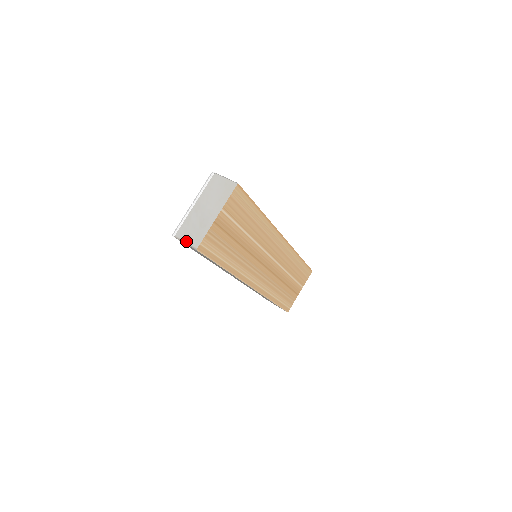
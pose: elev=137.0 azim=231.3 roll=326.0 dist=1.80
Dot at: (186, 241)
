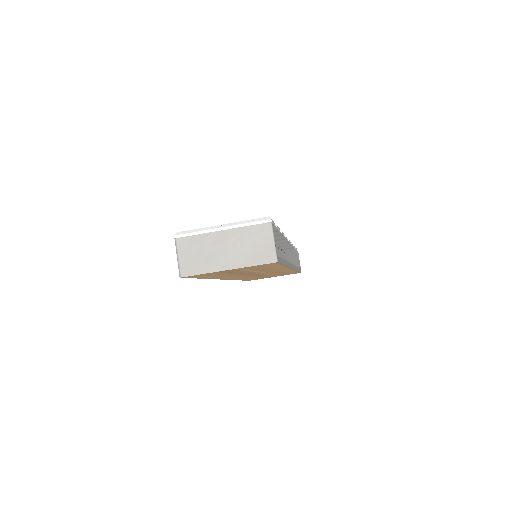
Dot at: (180, 257)
